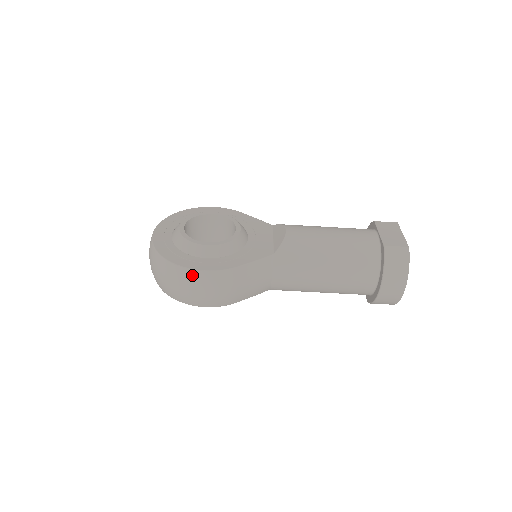
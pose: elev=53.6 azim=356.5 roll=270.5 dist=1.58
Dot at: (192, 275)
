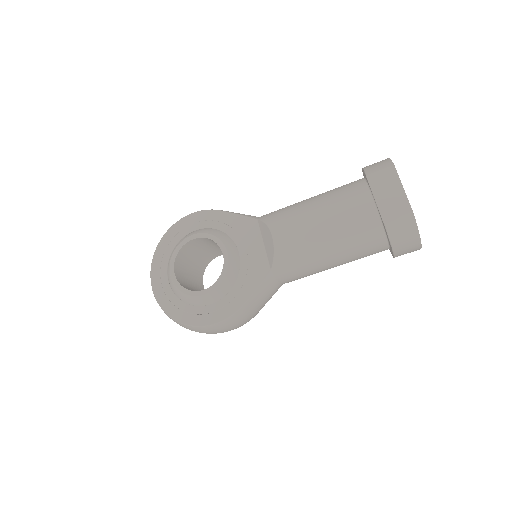
Dot at: (207, 329)
